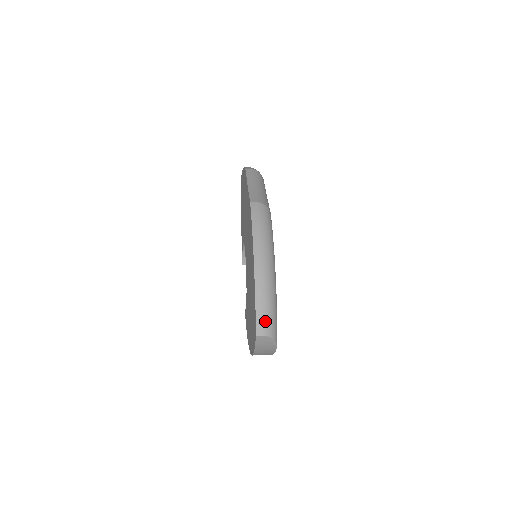
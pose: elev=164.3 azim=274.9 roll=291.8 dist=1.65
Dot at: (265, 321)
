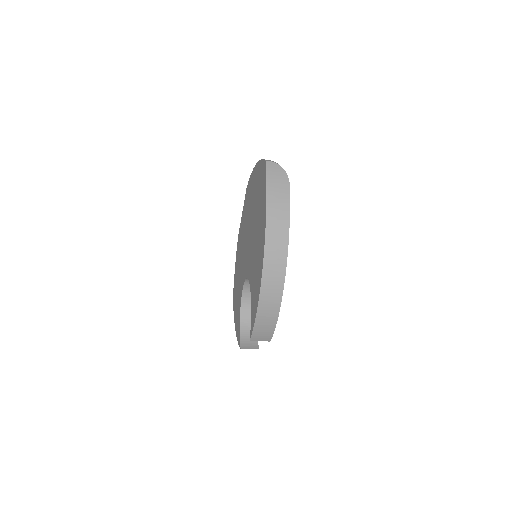
Dot at: occluded
